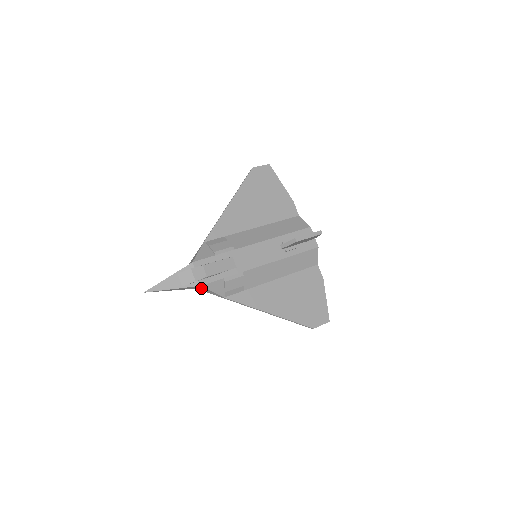
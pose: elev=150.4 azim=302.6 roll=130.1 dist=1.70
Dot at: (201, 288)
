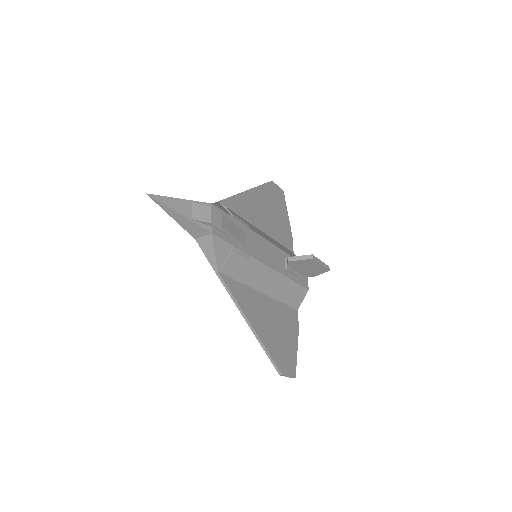
Dot at: (205, 240)
